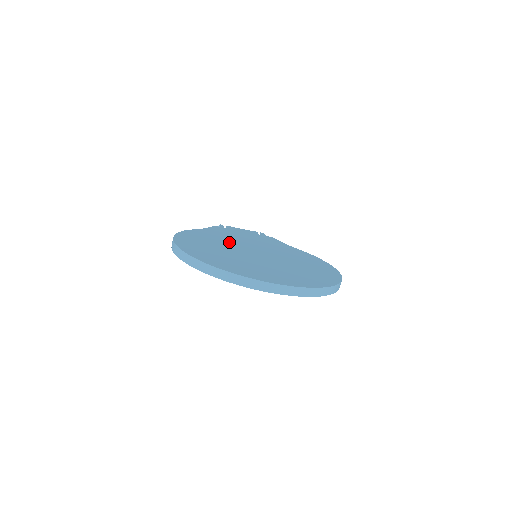
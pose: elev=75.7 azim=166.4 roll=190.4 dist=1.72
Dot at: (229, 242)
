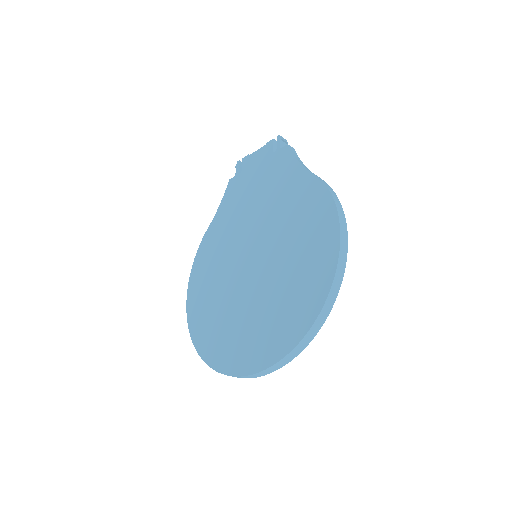
Dot at: (231, 244)
